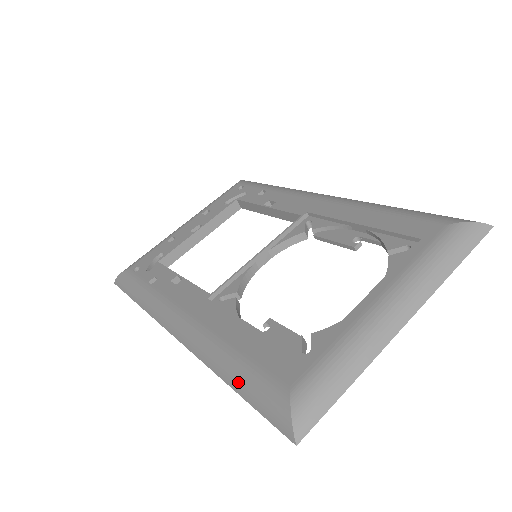
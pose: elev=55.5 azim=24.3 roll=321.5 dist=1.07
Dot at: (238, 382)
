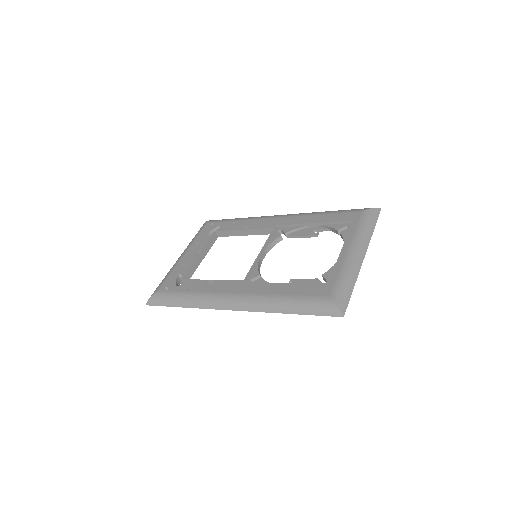
Dot at: (295, 308)
